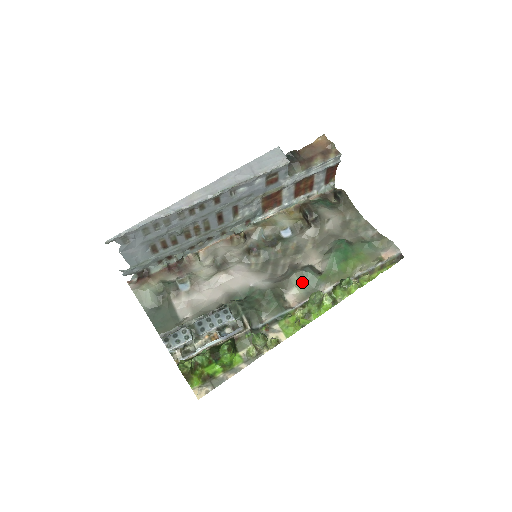
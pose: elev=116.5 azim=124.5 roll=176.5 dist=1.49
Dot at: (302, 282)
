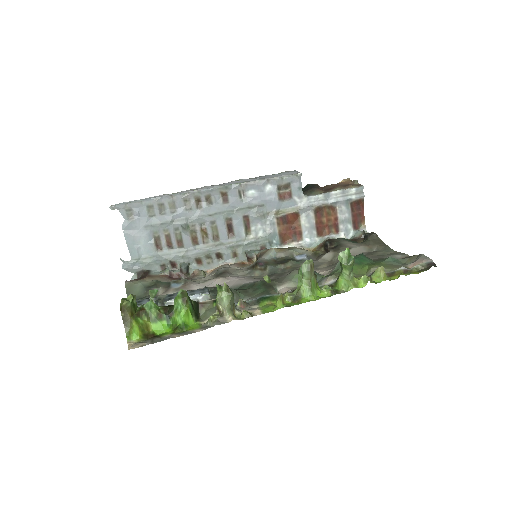
Dot at: occluded
